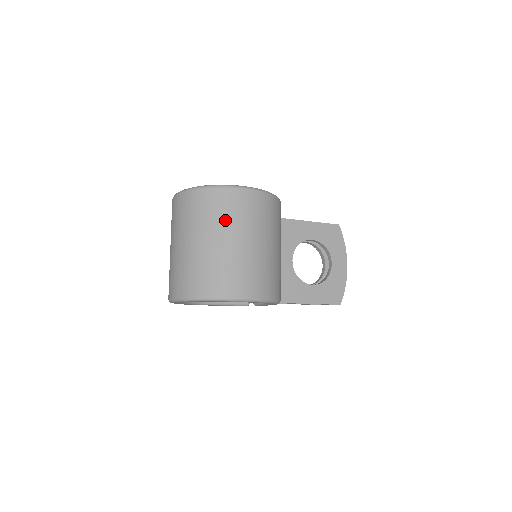
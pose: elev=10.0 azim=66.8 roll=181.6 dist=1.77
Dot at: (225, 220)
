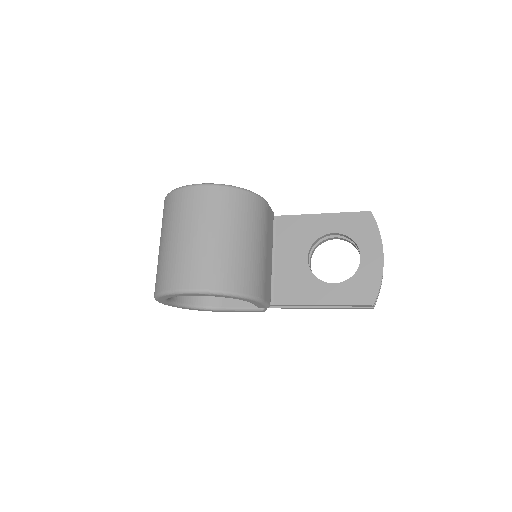
Dot at: (177, 218)
